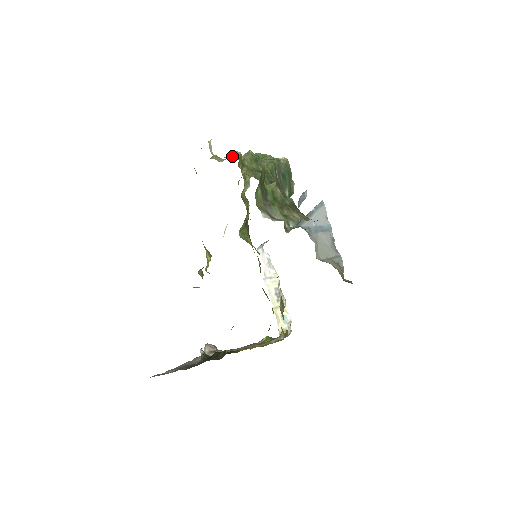
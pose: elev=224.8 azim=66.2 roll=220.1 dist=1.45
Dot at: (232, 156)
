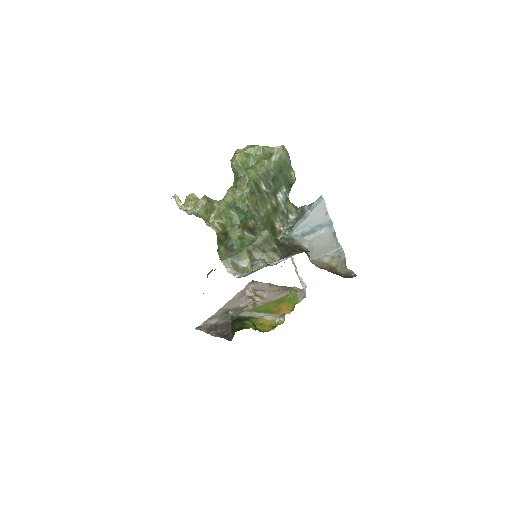
Dot at: (195, 212)
